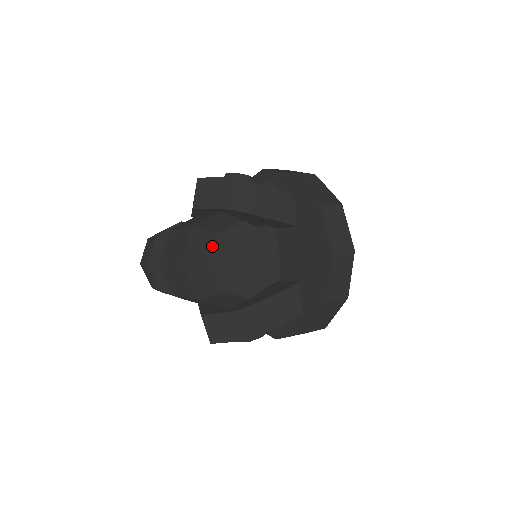
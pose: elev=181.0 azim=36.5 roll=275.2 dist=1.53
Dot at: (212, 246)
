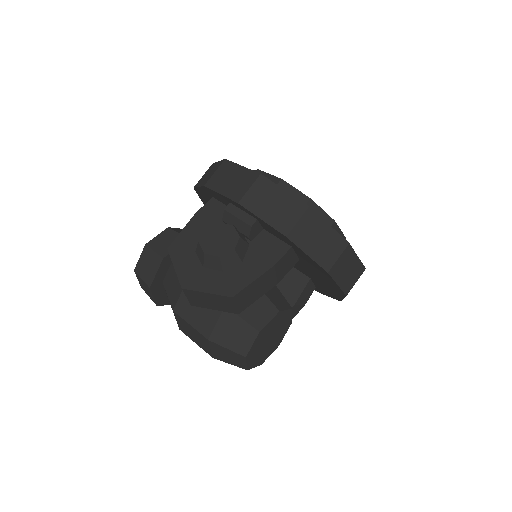
Dot at: (240, 361)
